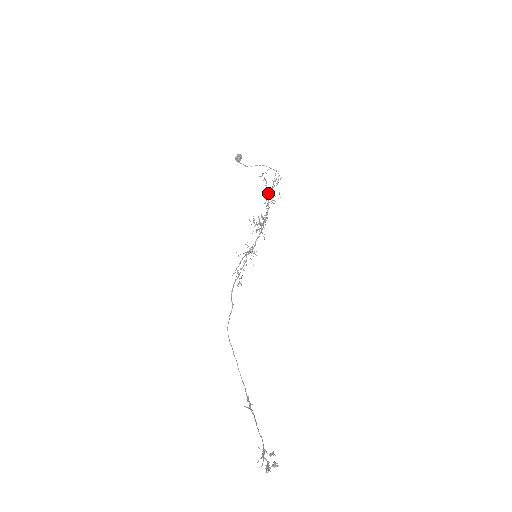
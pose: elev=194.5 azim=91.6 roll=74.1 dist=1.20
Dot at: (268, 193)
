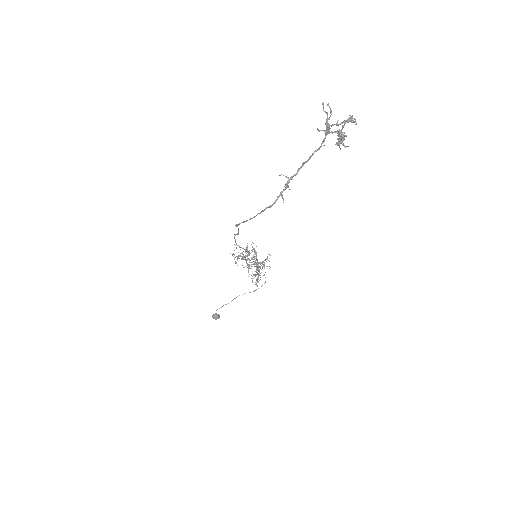
Dot at: occluded
